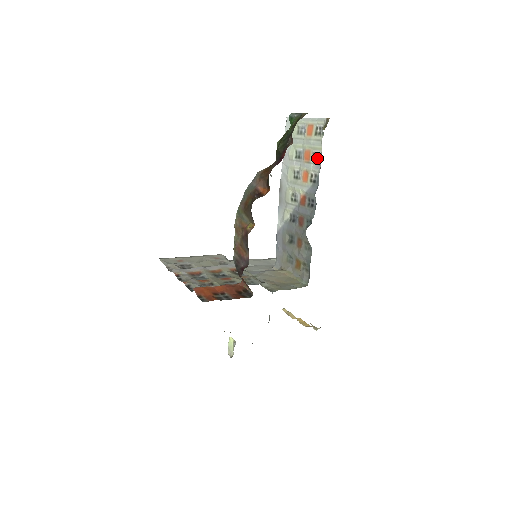
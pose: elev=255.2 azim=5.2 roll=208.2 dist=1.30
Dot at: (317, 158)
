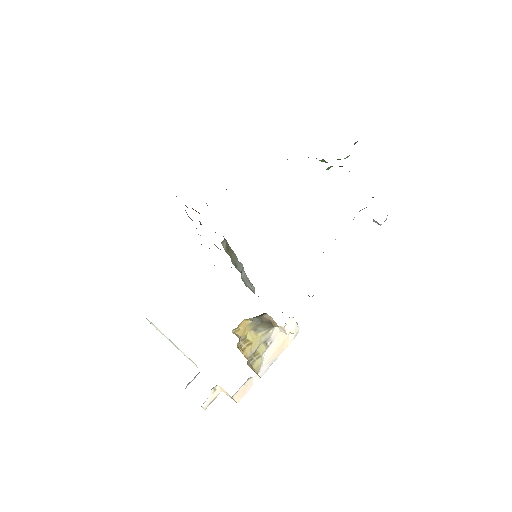
Dot at: occluded
